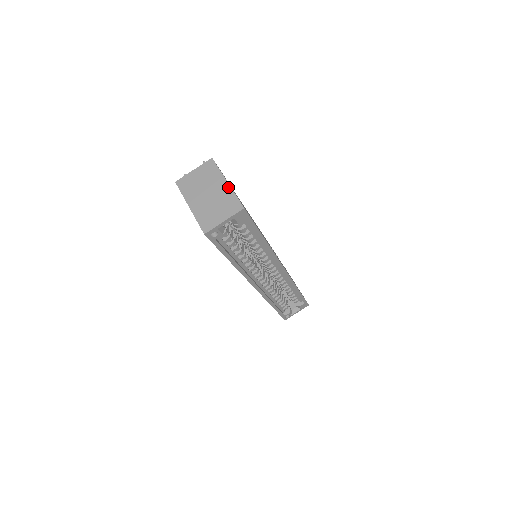
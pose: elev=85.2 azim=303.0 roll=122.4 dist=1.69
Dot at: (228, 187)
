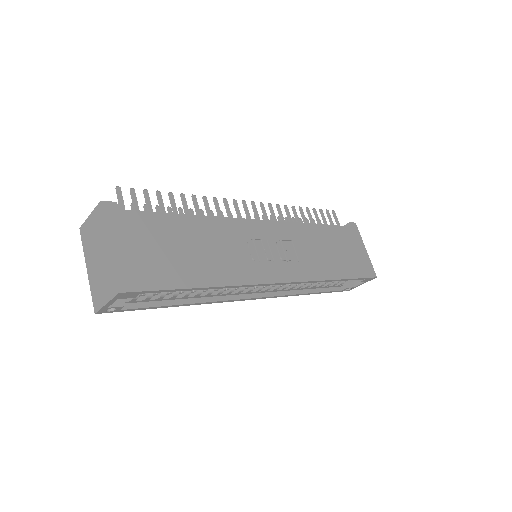
Dot at: (109, 254)
